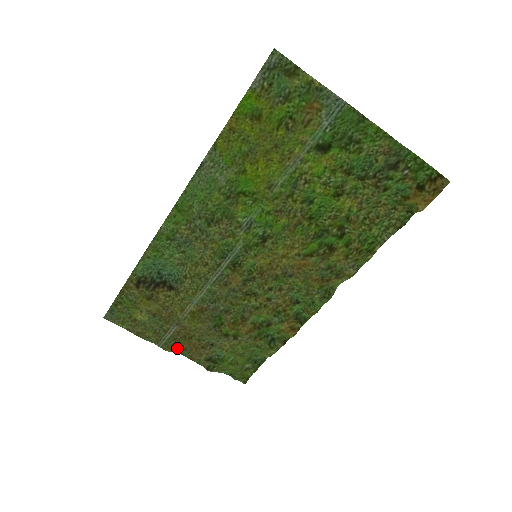
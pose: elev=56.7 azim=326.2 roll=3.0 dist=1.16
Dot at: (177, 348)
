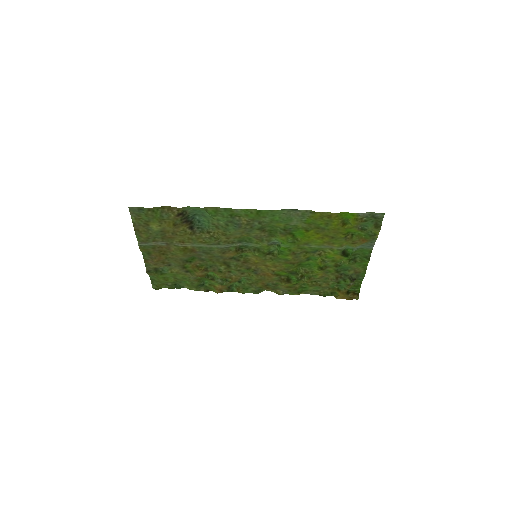
Dot at: (146, 251)
